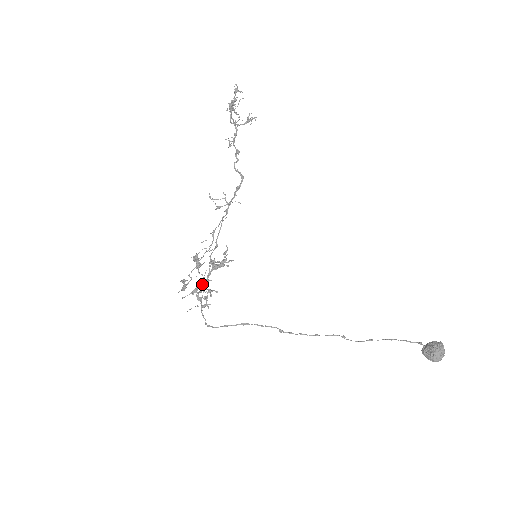
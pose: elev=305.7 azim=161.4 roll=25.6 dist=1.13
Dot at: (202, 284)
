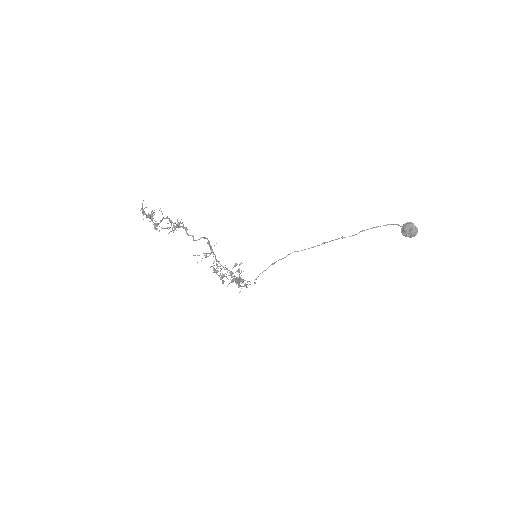
Dot at: (234, 279)
